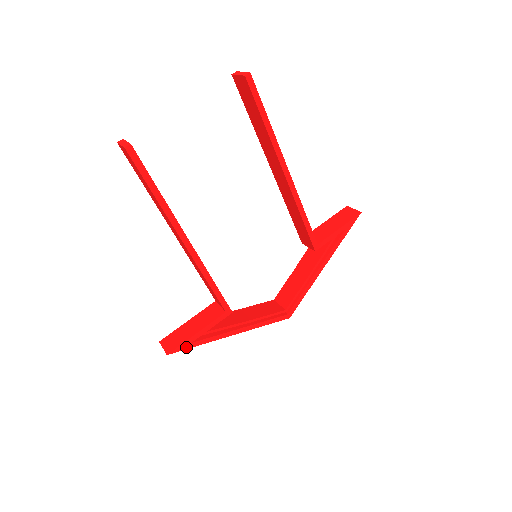
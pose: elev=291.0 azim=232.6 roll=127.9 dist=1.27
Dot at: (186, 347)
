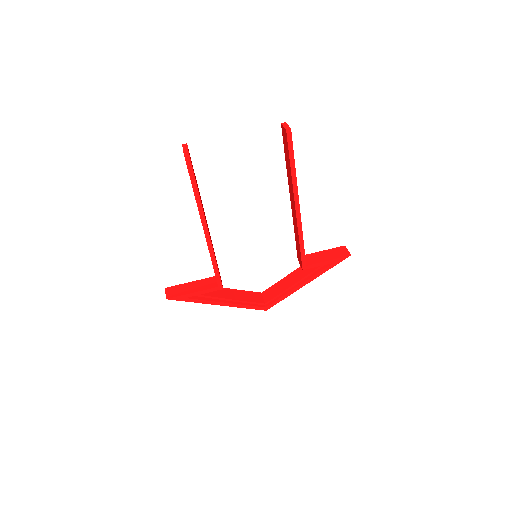
Dot at: (181, 299)
